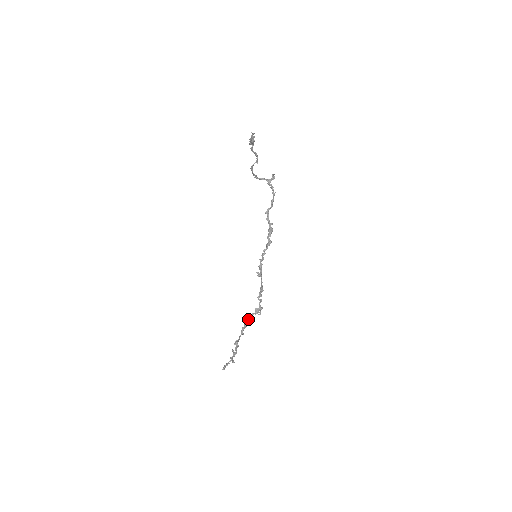
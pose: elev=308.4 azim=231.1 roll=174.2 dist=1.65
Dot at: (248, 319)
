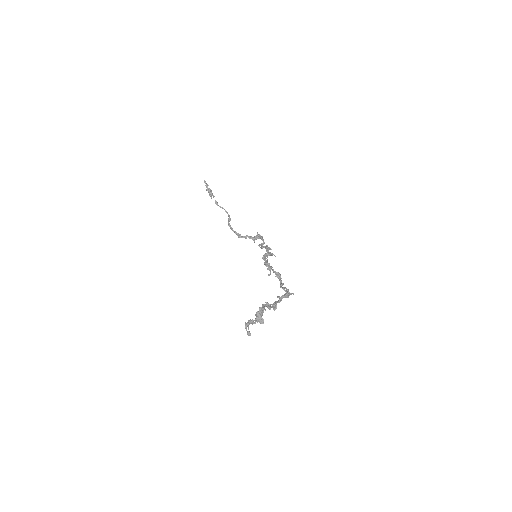
Dot at: (275, 302)
